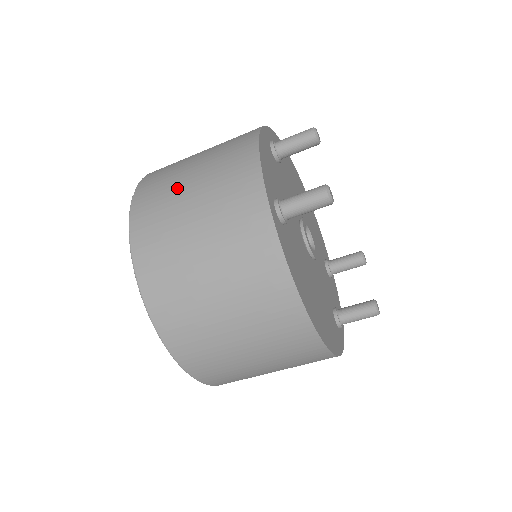
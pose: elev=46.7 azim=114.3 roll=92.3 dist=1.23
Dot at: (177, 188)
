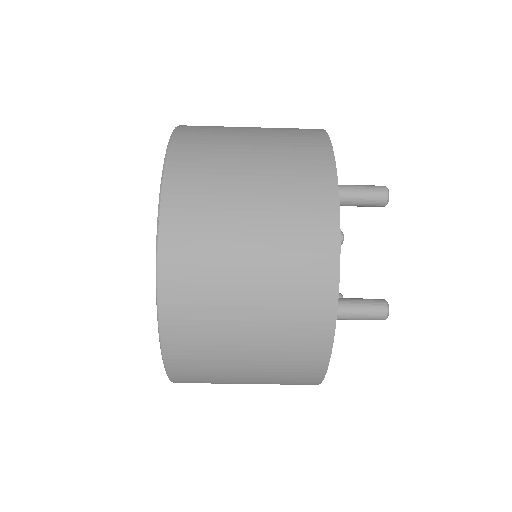
Dot at: (228, 266)
